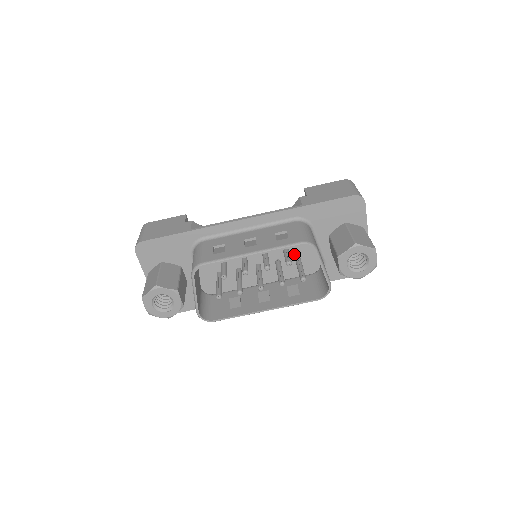
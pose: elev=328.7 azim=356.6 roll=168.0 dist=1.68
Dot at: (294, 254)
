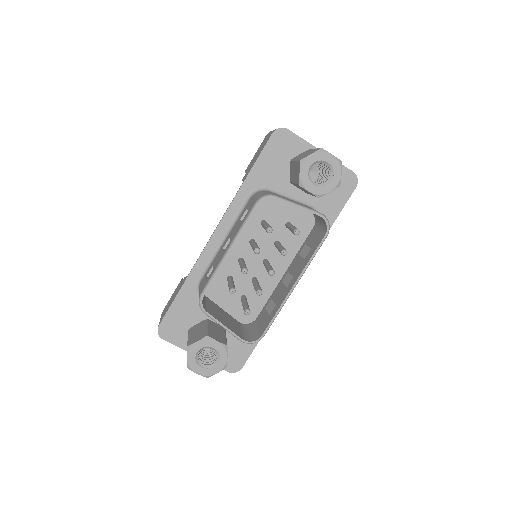
Dot at: (282, 225)
